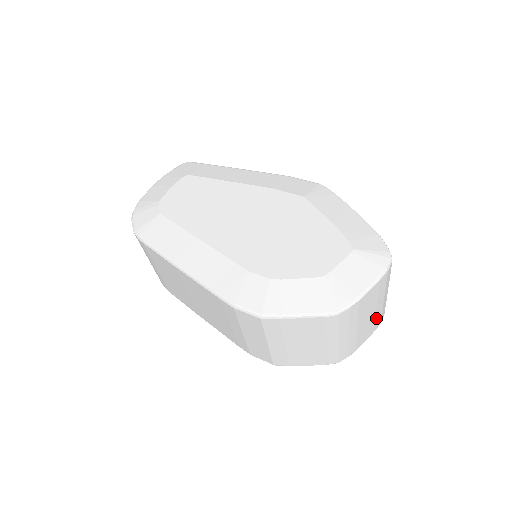
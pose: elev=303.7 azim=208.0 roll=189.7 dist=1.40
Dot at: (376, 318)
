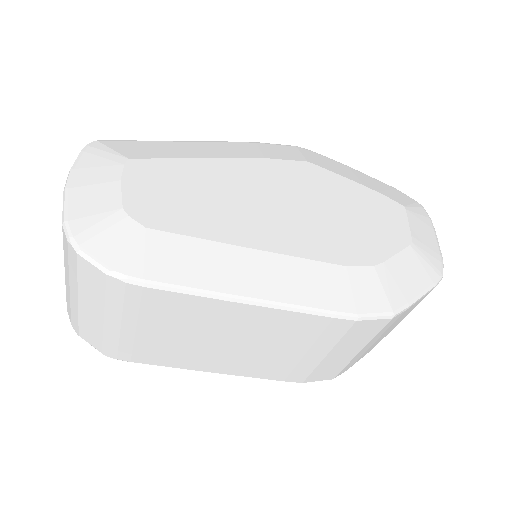
Dot at: occluded
